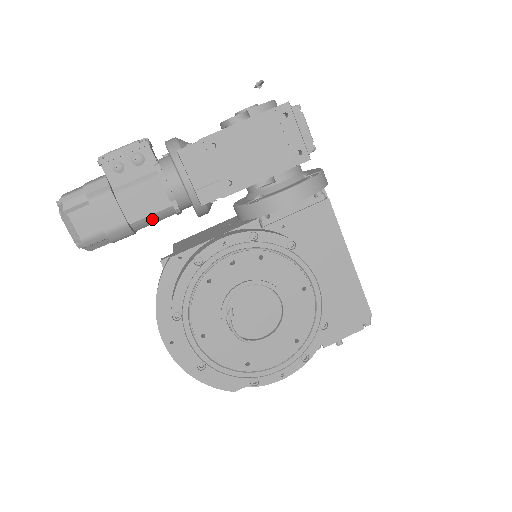
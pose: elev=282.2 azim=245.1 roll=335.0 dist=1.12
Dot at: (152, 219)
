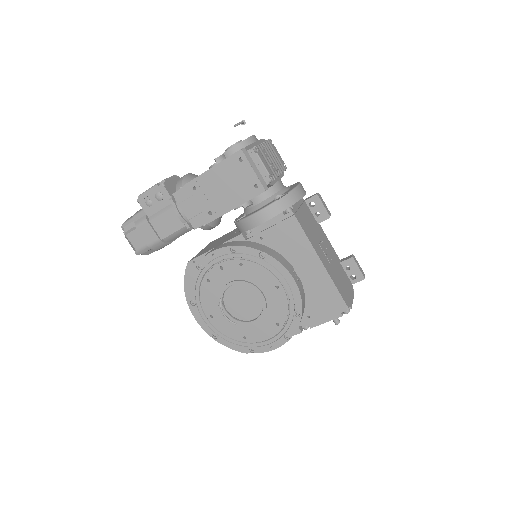
Dot at: (176, 235)
